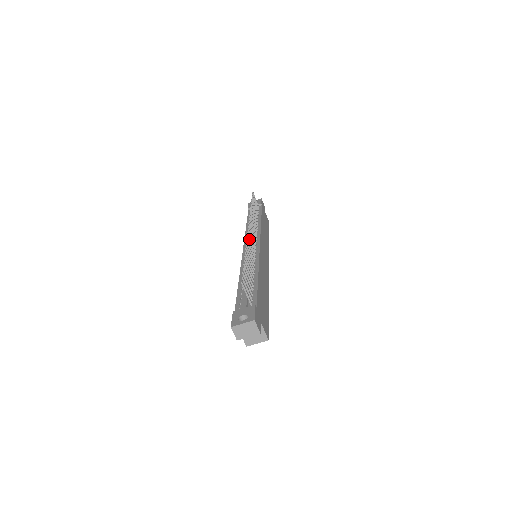
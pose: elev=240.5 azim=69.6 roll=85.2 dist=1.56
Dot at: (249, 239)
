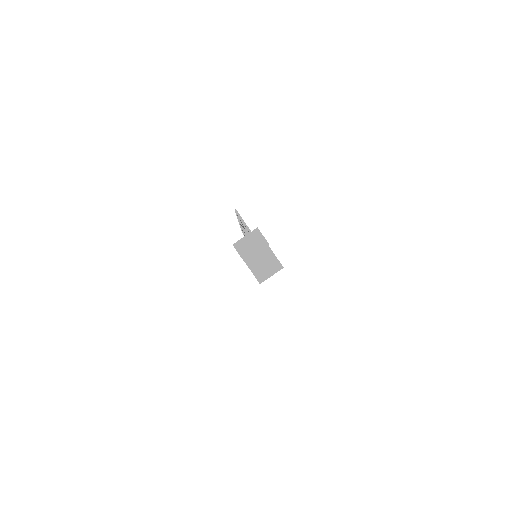
Dot at: occluded
